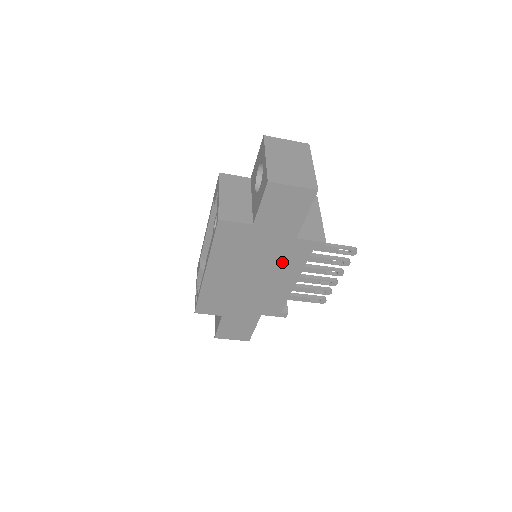
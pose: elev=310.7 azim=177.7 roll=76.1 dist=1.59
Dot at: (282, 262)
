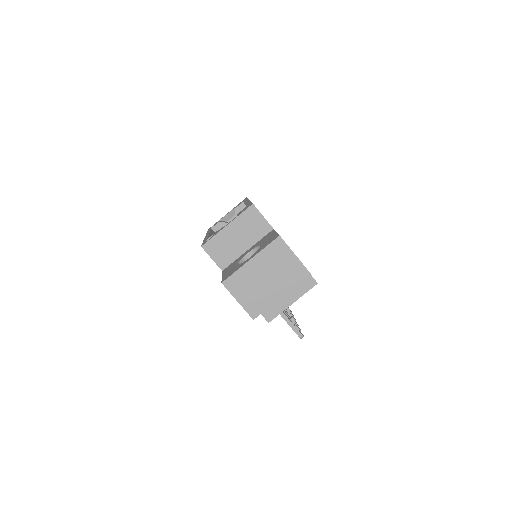
Dot at: occluded
